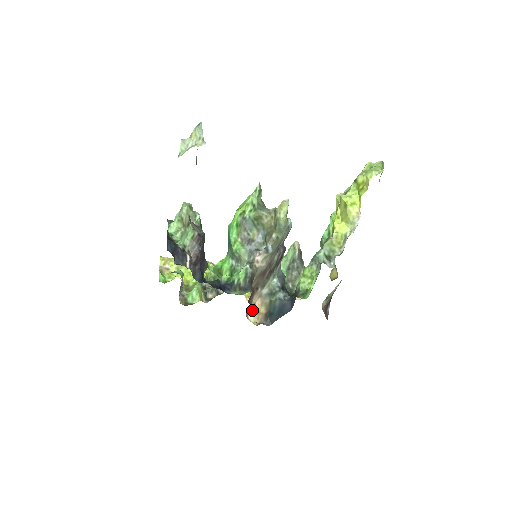
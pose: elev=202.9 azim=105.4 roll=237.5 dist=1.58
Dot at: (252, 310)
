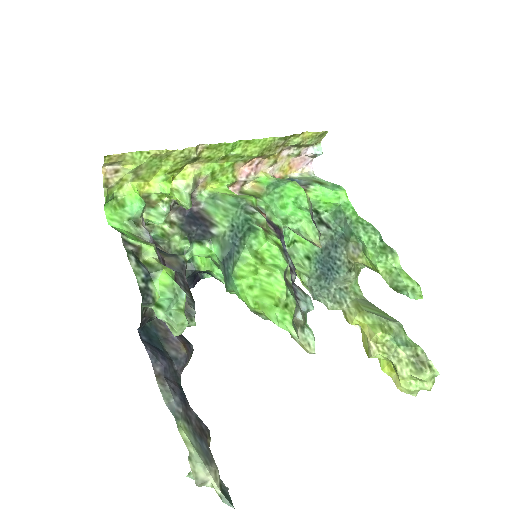
Dot at: occluded
